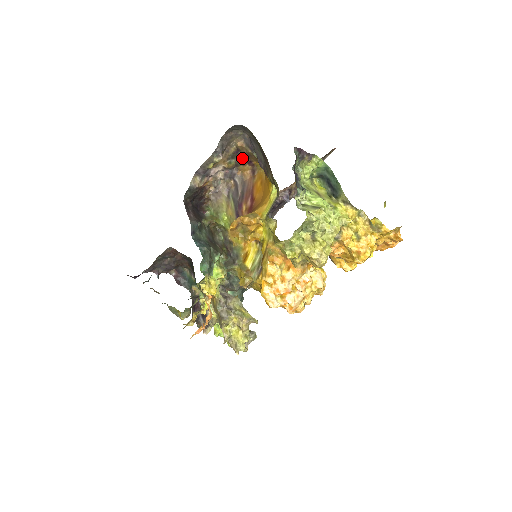
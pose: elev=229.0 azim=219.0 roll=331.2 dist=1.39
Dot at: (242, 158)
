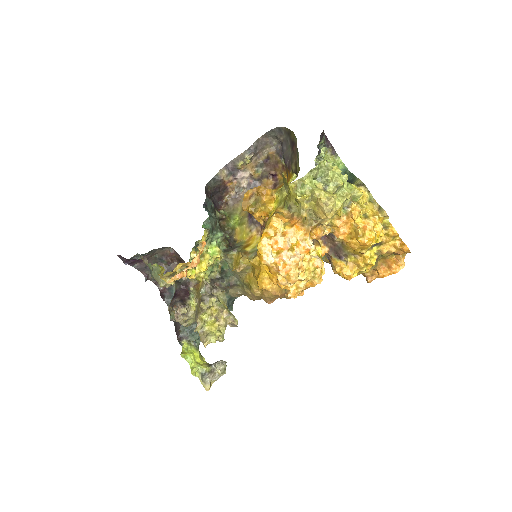
Dot at: (269, 169)
